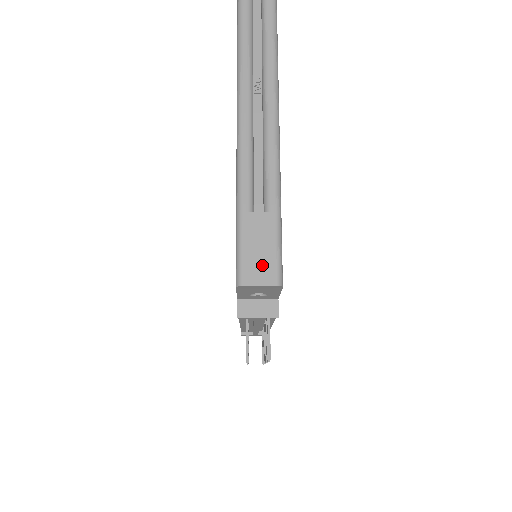
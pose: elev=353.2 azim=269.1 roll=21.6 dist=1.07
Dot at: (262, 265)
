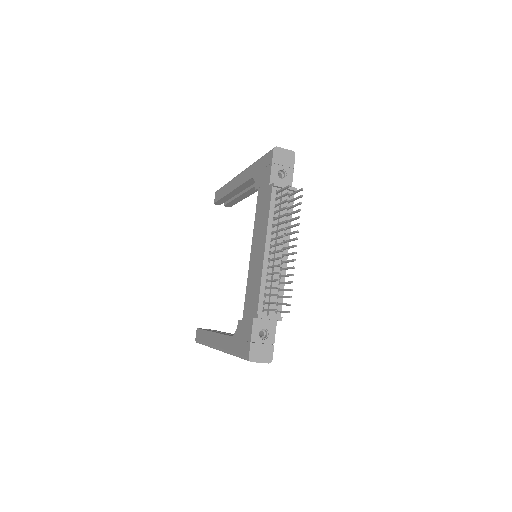
Dot at: occluded
